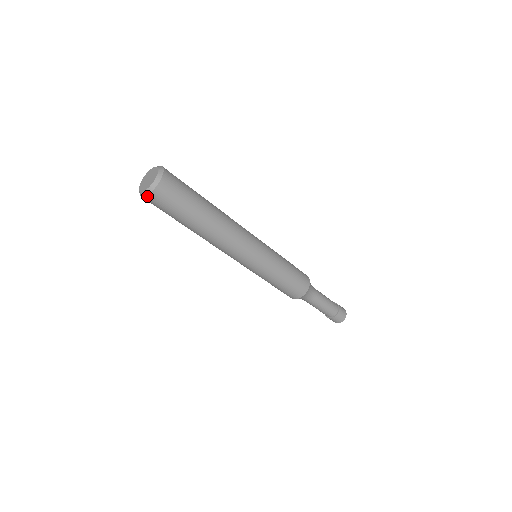
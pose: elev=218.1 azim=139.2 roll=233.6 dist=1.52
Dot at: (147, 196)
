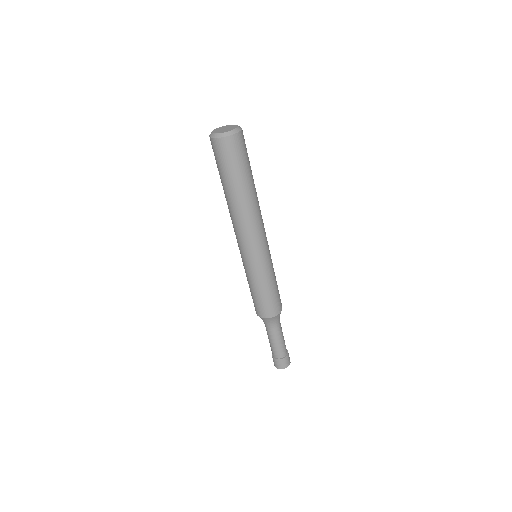
Dot at: (235, 135)
